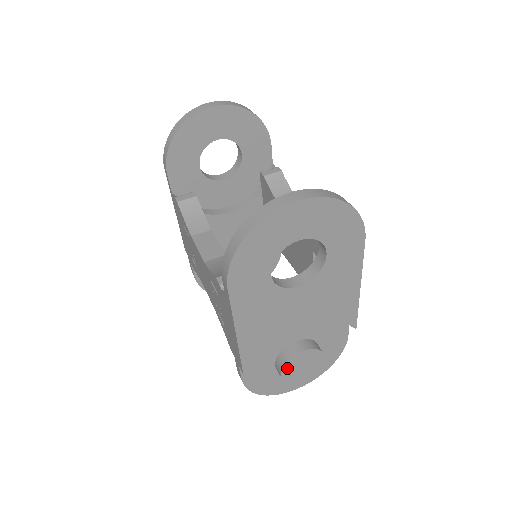
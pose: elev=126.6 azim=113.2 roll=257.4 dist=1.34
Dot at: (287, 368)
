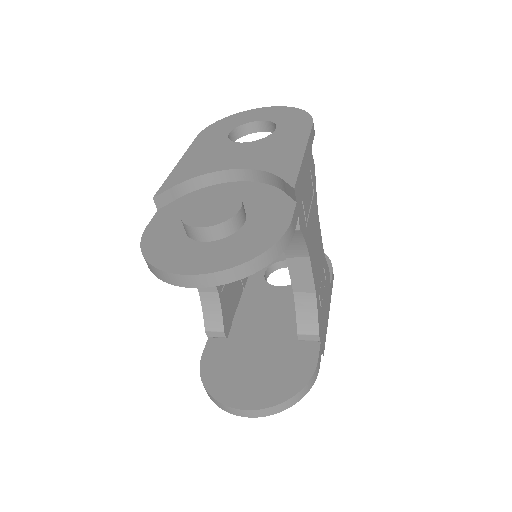
Dot at: (194, 205)
